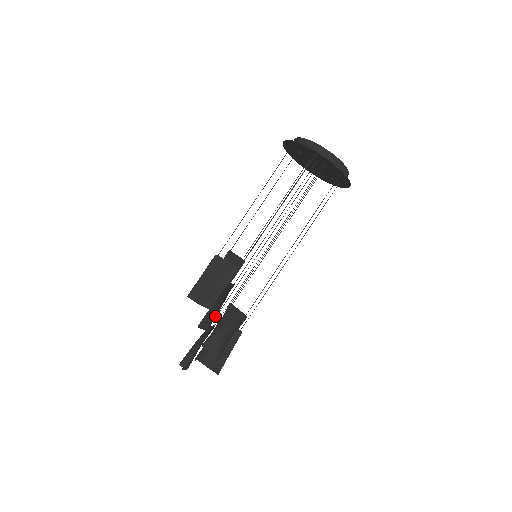
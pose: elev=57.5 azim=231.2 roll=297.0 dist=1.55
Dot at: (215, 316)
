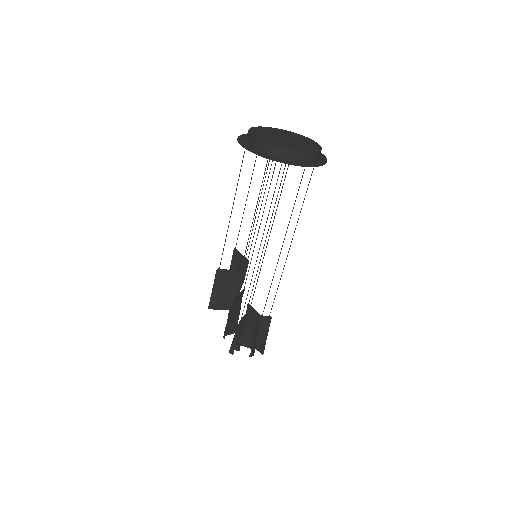
Dot at: (237, 320)
